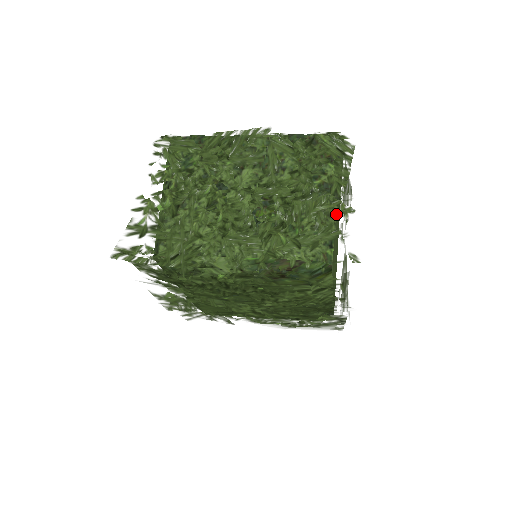
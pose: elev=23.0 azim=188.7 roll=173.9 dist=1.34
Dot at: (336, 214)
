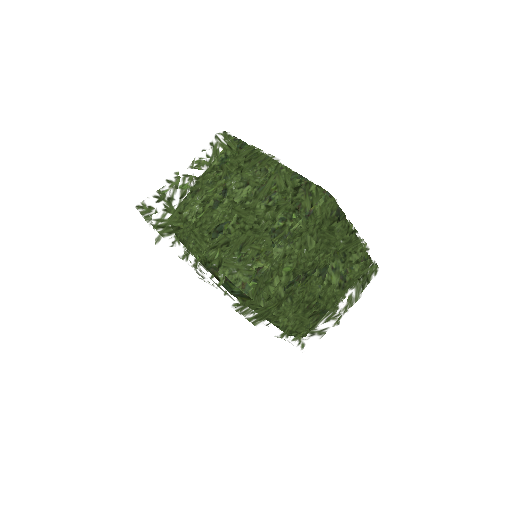
Dot at: (262, 258)
